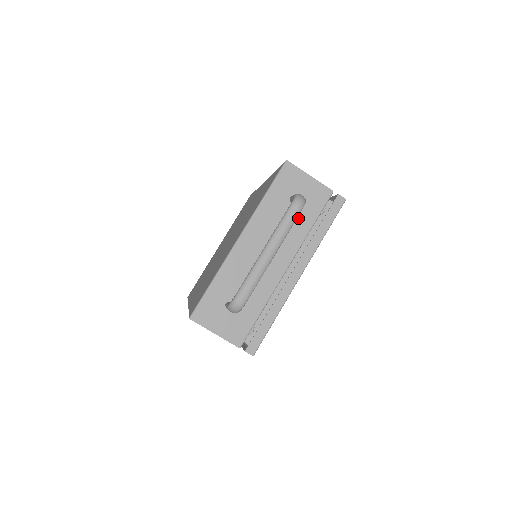
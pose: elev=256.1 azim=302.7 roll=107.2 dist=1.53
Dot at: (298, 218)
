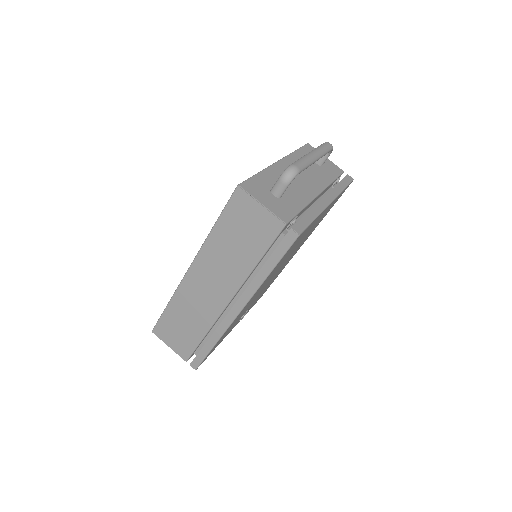
Dot at: (322, 172)
